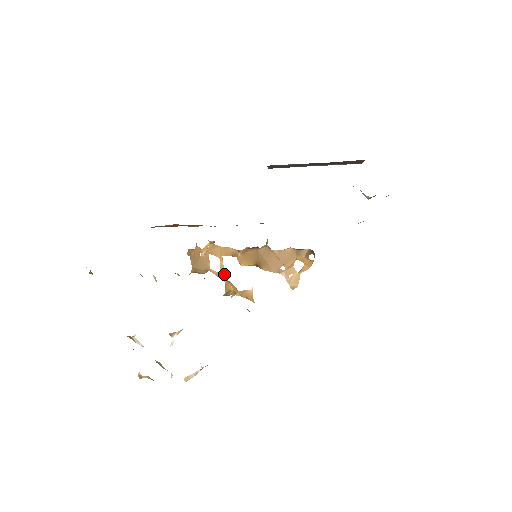
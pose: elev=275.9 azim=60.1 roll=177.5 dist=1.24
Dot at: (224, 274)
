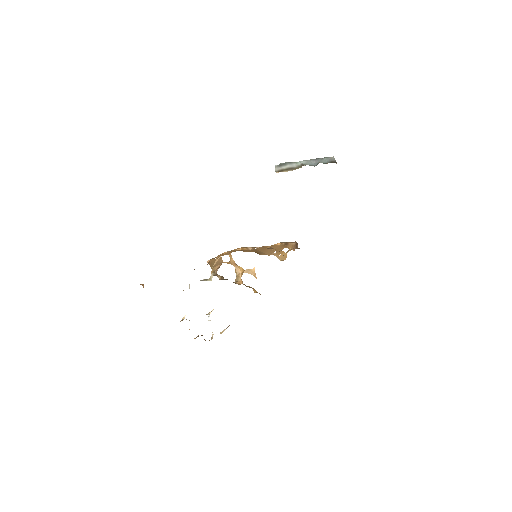
Dot at: (233, 261)
